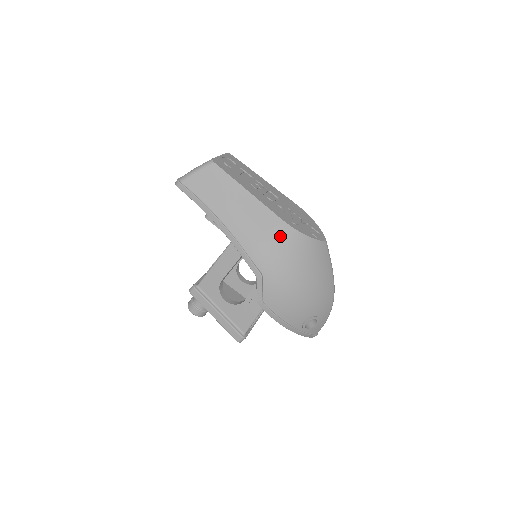
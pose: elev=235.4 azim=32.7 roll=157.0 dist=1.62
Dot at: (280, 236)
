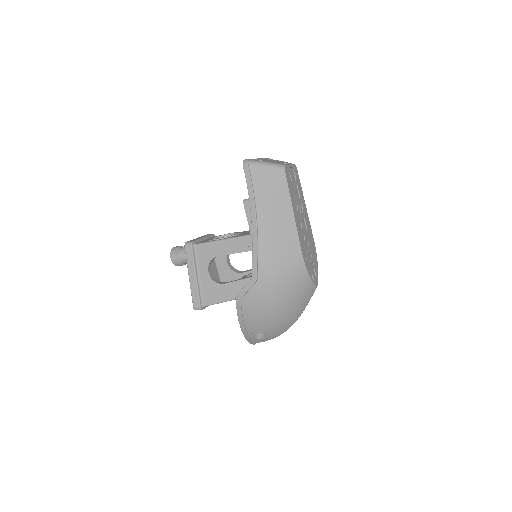
Dot at: (291, 262)
